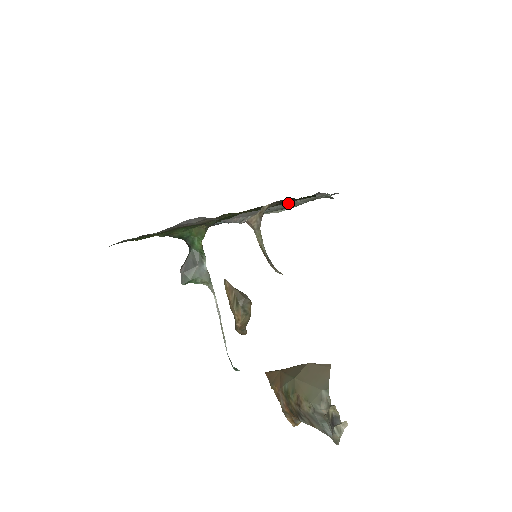
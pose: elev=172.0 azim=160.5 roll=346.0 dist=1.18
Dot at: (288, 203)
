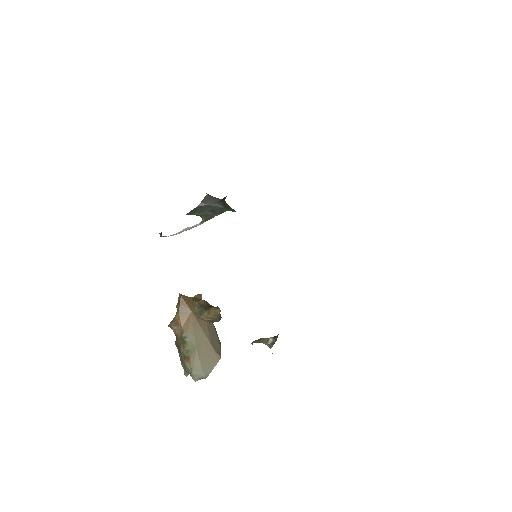
Dot at: occluded
